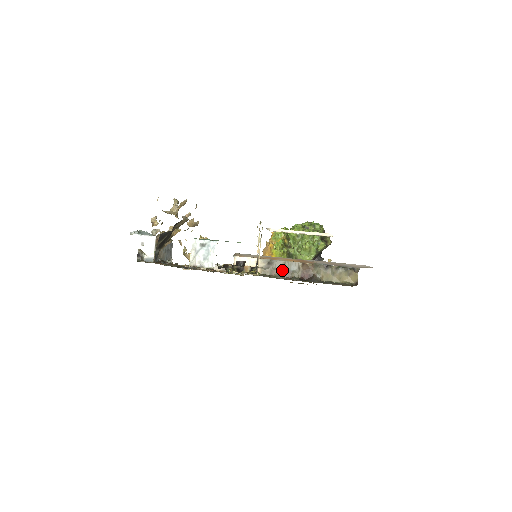
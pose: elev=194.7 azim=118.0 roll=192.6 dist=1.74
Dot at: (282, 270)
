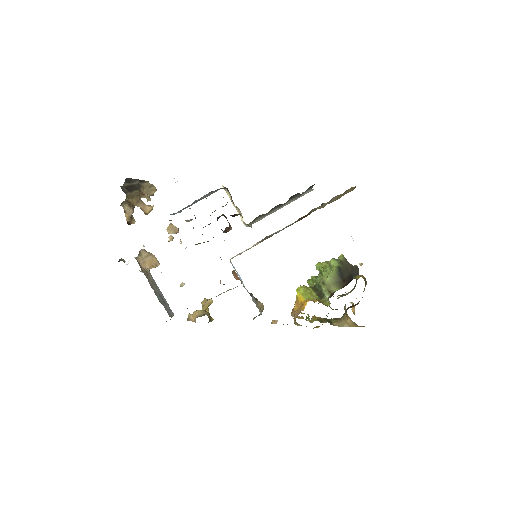
Dot at: occluded
